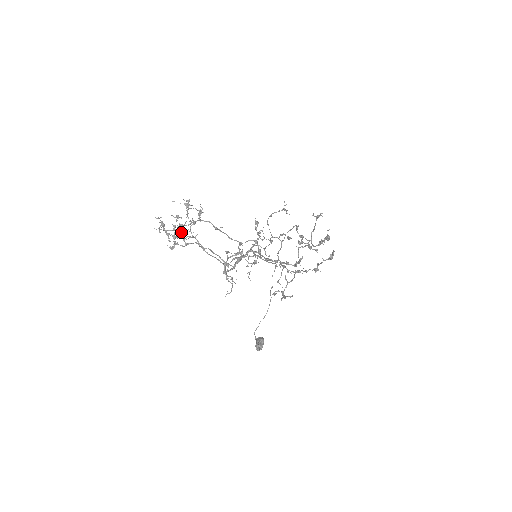
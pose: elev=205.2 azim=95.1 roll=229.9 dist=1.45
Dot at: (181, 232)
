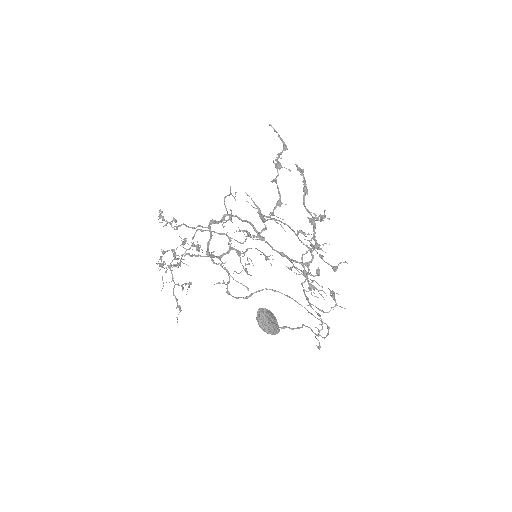
Dot at: occluded
